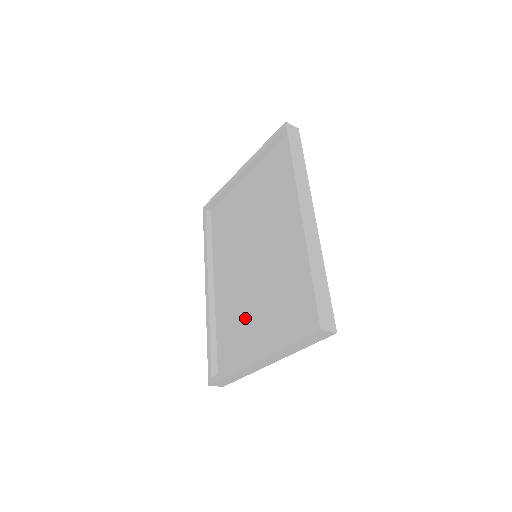
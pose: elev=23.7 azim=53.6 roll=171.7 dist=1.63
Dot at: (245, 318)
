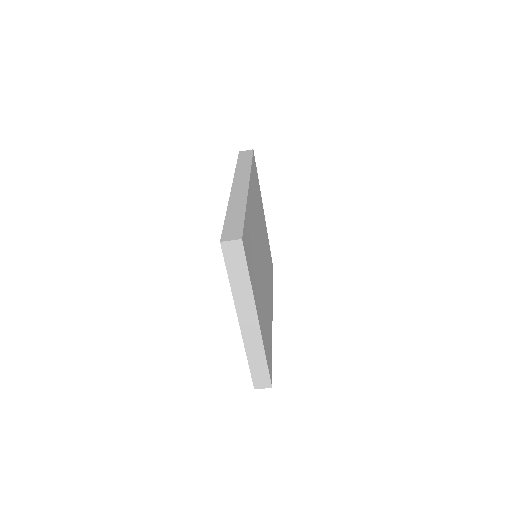
Dot at: occluded
